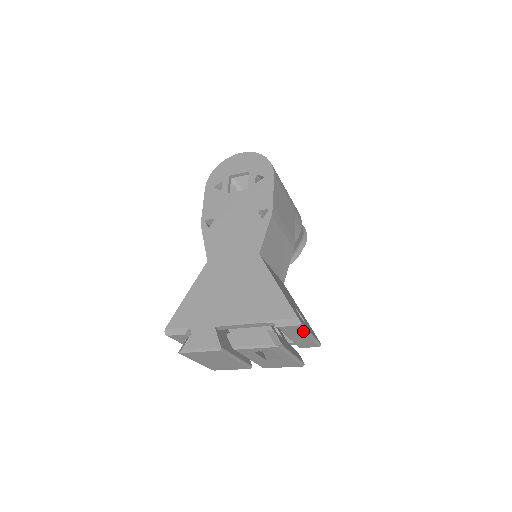
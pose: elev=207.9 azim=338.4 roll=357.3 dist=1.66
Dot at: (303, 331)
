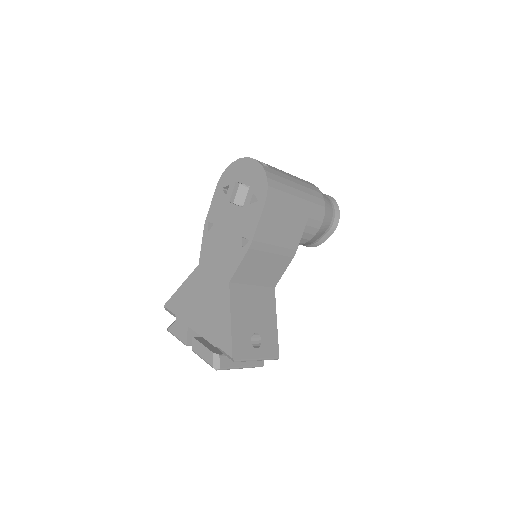
Dot at: (245, 360)
